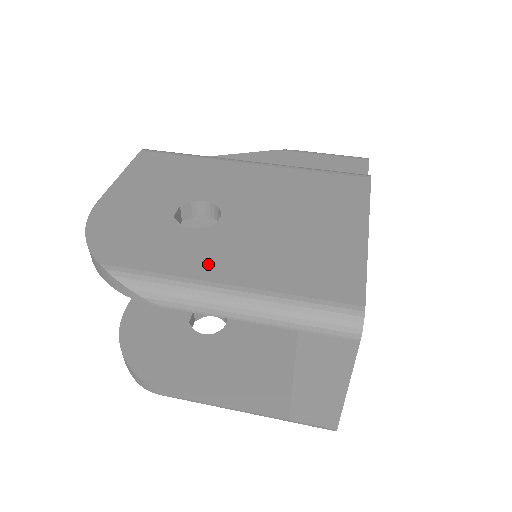
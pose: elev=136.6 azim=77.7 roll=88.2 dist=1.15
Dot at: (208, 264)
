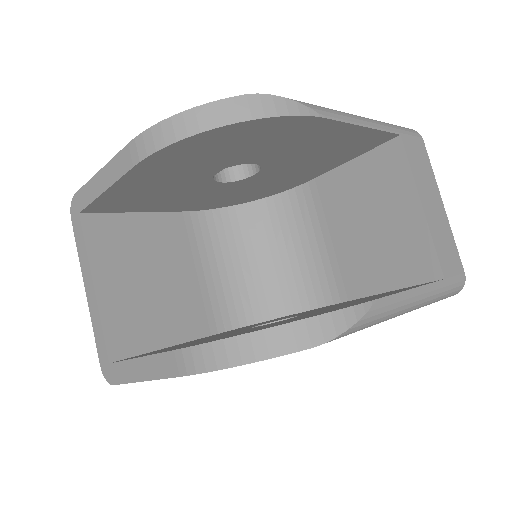
Dot at: occluded
